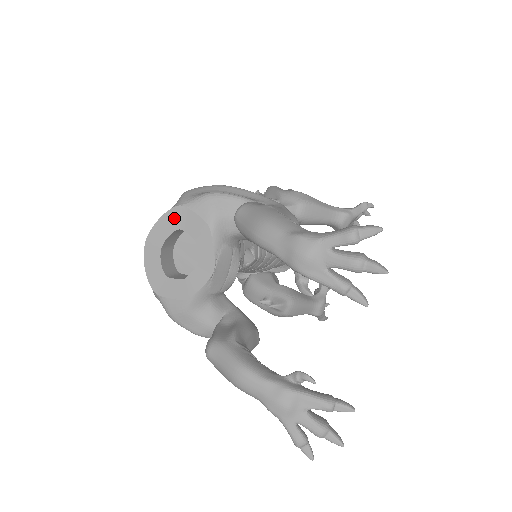
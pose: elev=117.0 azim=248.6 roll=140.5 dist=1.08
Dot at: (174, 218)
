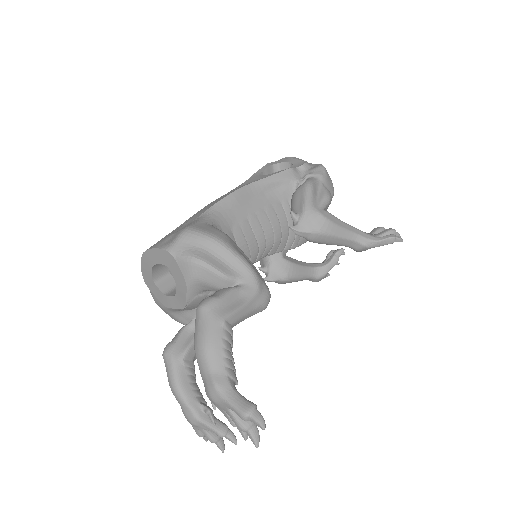
Dot at: (165, 257)
